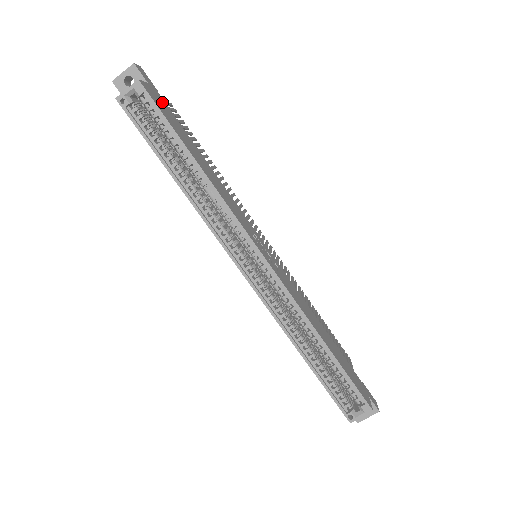
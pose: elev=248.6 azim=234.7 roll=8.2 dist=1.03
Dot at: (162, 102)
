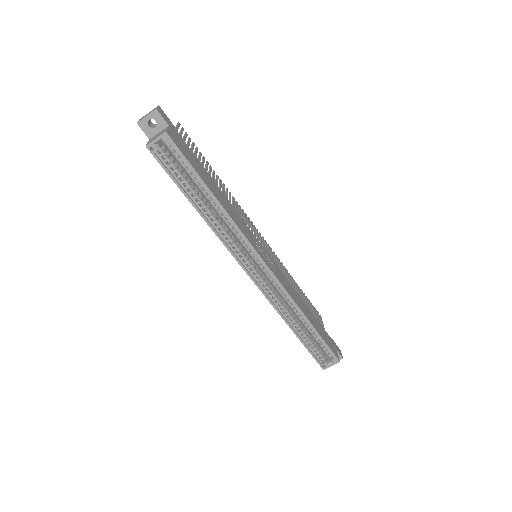
Dot at: (181, 140)
